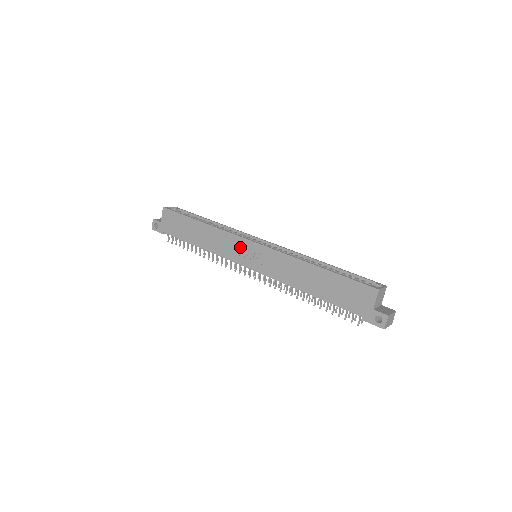
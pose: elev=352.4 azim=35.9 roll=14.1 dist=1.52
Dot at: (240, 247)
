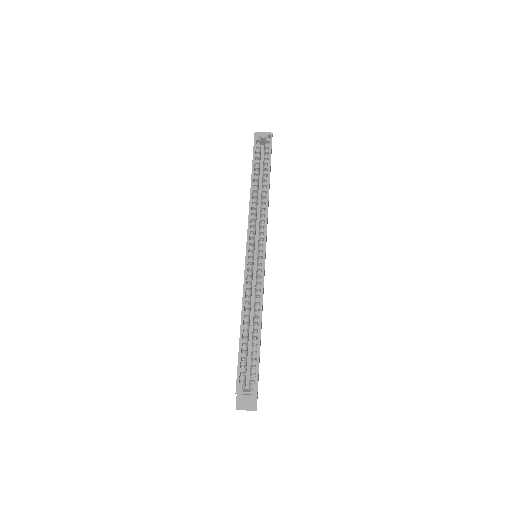
Dot at: occluded
